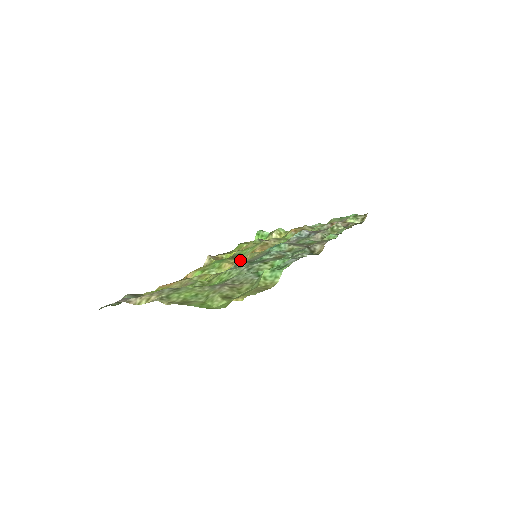
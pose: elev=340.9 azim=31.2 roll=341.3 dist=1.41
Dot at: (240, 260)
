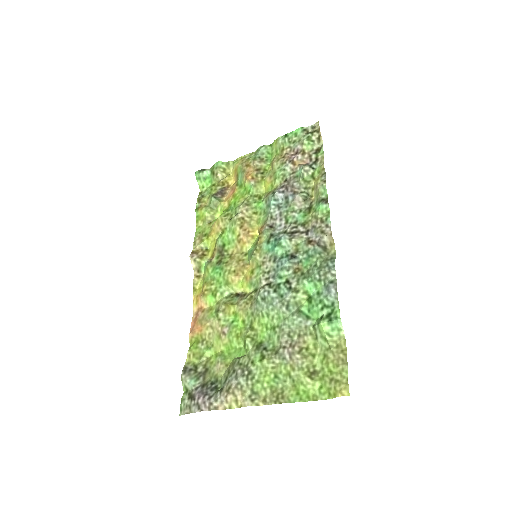
Dot at: (239, 263)
